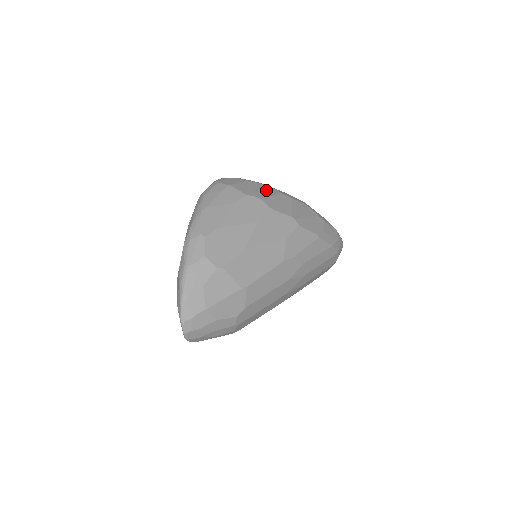
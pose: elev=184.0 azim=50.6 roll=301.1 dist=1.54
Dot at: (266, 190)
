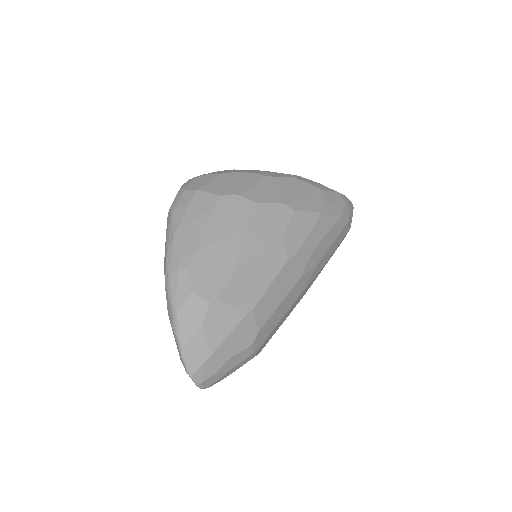
Dot at: (243, 179)
